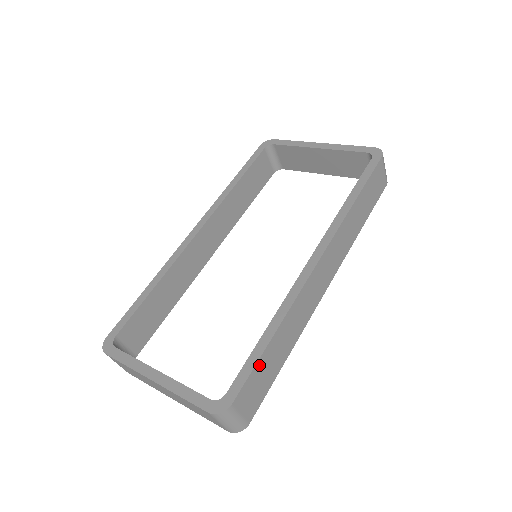
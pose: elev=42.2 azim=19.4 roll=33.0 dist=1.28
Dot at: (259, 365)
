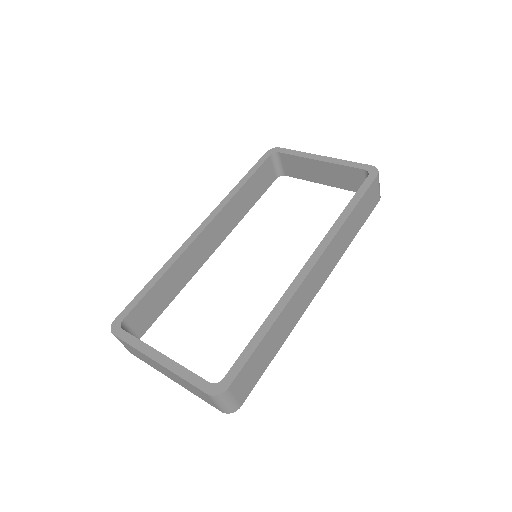
Dot at: (254, 355)
